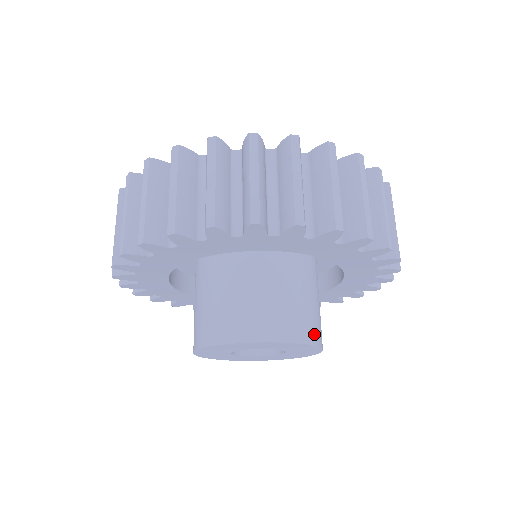
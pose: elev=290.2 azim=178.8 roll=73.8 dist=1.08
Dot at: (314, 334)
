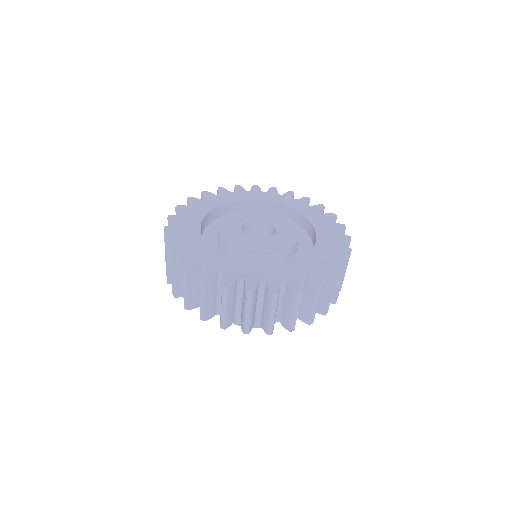
Dot at: occluded
